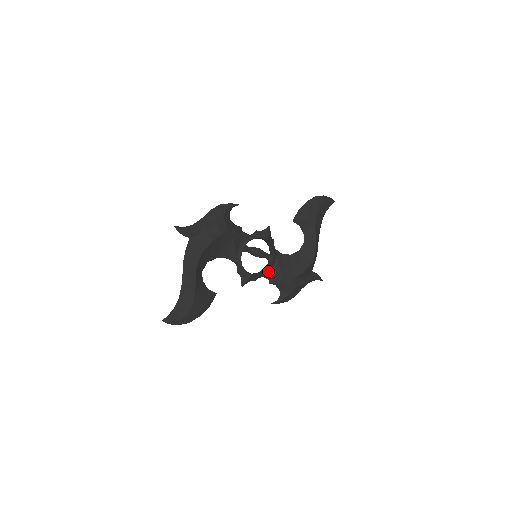
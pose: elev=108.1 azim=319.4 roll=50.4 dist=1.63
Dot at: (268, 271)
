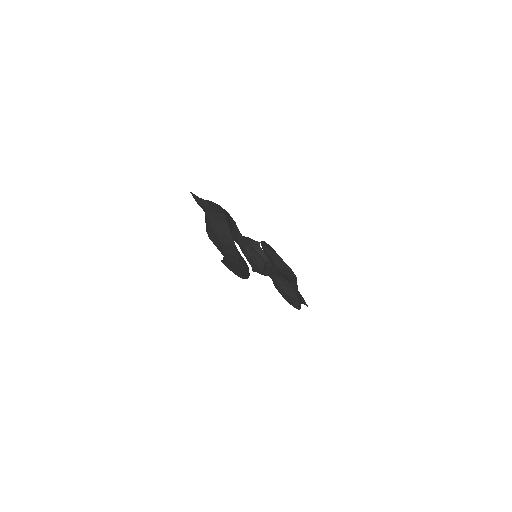
Dot at: (272, 271)
